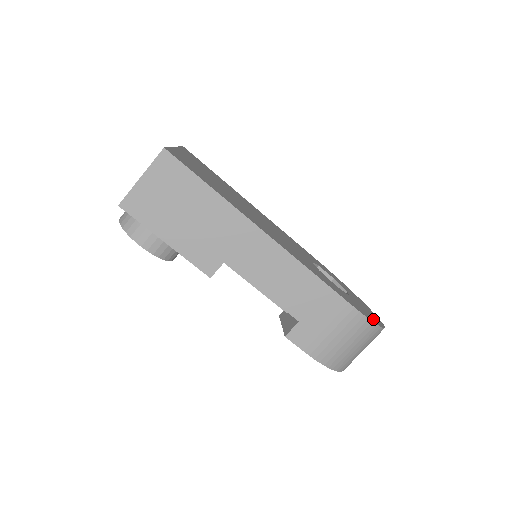
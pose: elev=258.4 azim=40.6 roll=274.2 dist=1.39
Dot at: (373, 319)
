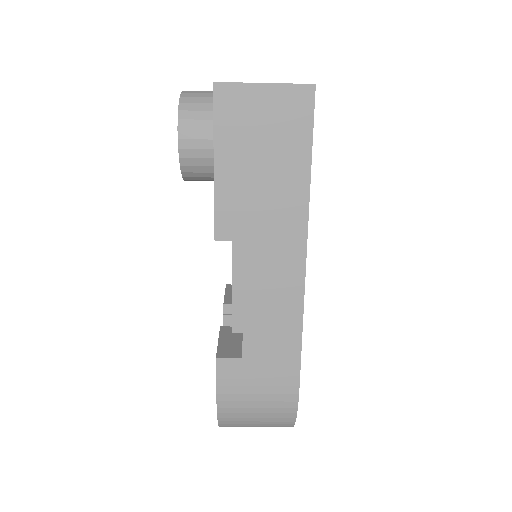
Dot at: occluded
